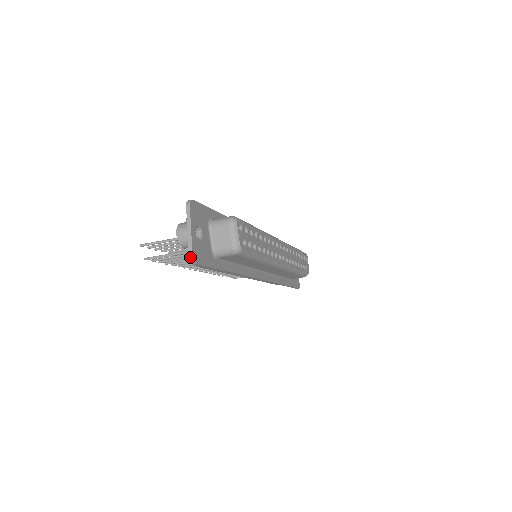
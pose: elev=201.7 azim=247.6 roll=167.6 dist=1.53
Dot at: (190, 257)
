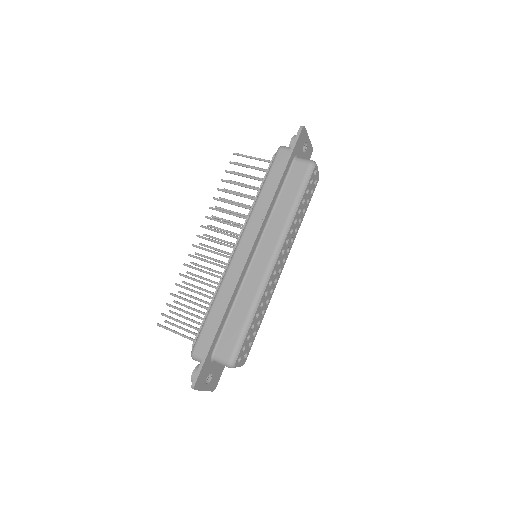
Dot at: (211, 391)
